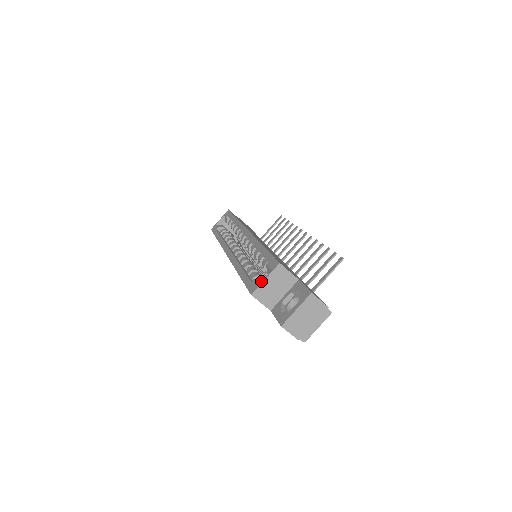
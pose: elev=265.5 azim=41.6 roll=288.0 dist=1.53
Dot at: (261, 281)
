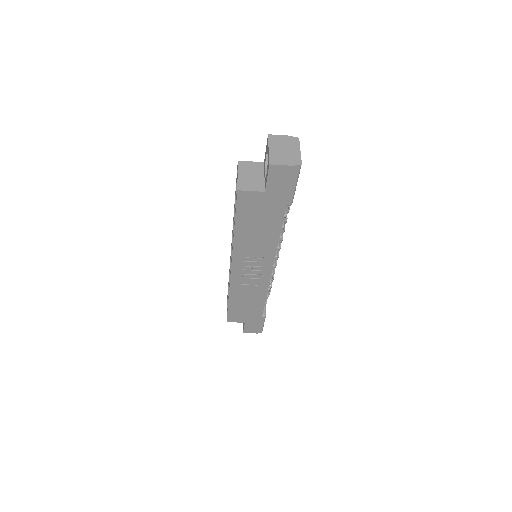
Dot at: occluded
